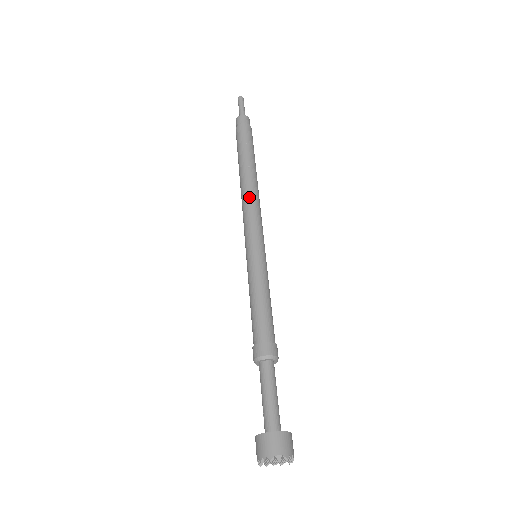
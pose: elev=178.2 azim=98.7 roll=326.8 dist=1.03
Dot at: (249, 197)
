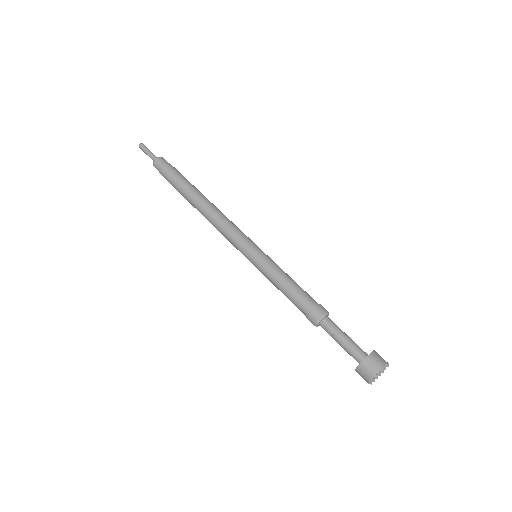
Dot at: (220, 216)
